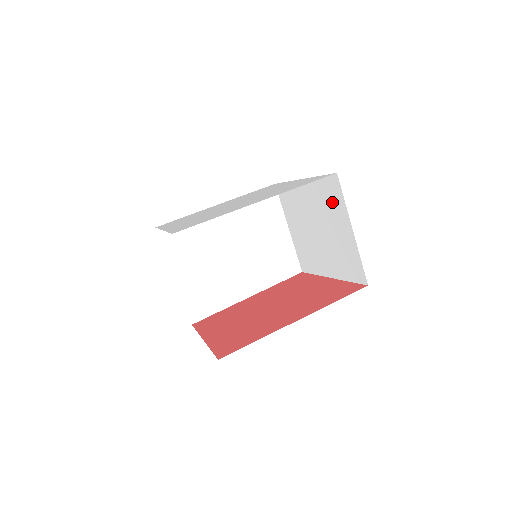
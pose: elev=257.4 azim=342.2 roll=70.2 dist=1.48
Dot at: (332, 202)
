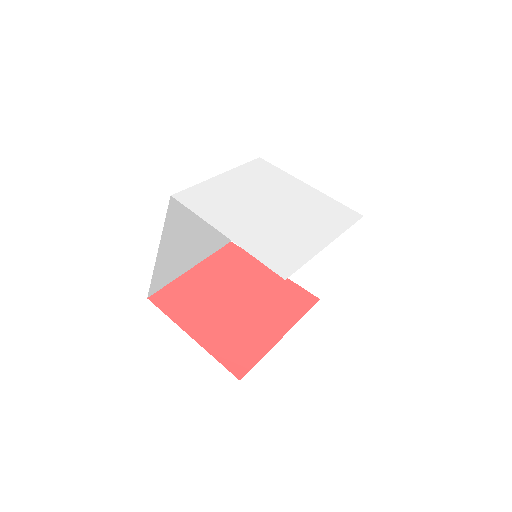
Dot at: occluded
